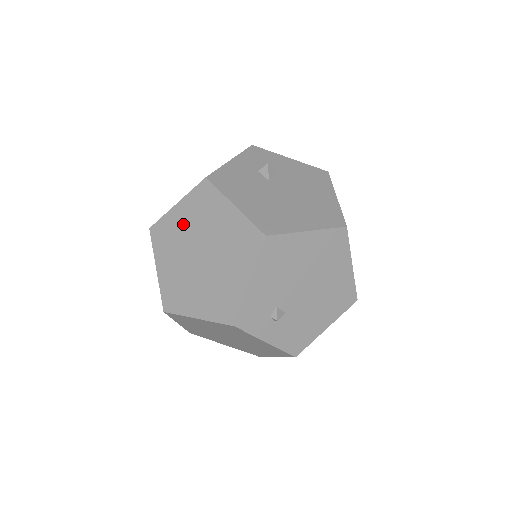
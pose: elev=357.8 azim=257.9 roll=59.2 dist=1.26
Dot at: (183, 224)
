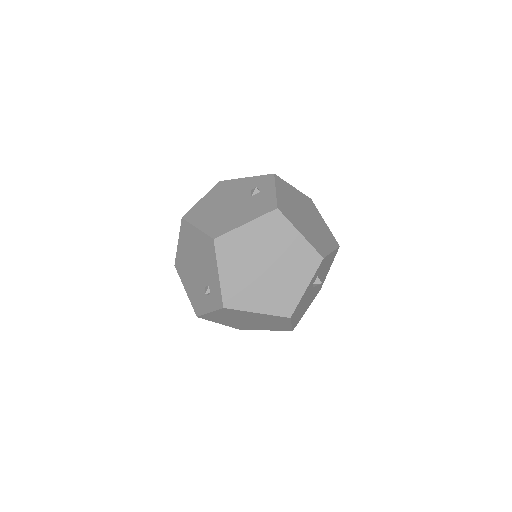
Dot at: (252, 316)
